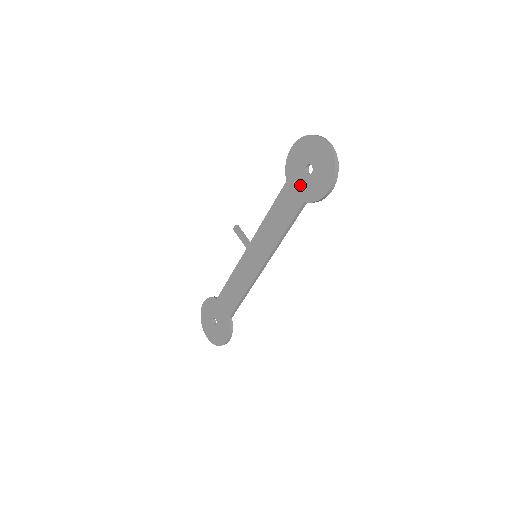
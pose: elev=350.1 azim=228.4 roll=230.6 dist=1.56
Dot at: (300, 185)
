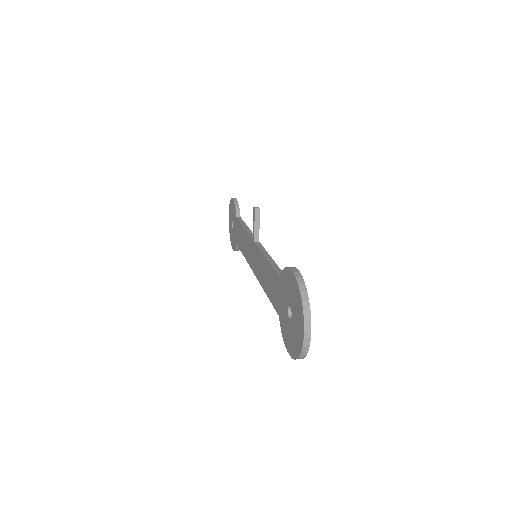
Dot at: (282, 303)
